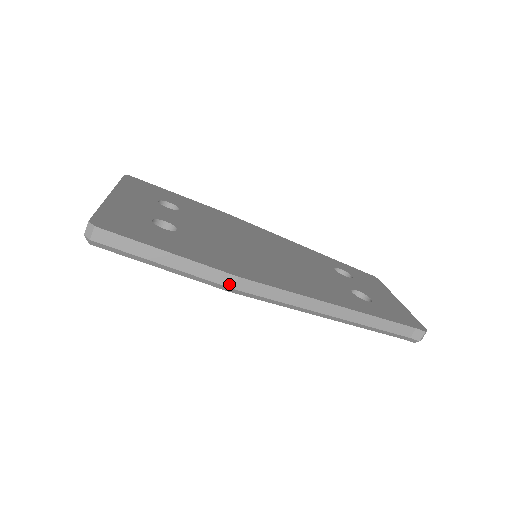
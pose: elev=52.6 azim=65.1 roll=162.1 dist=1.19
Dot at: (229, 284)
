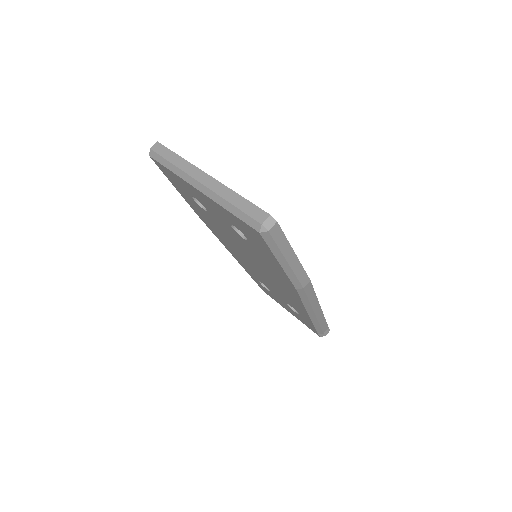
Dot at: (304, 284)
